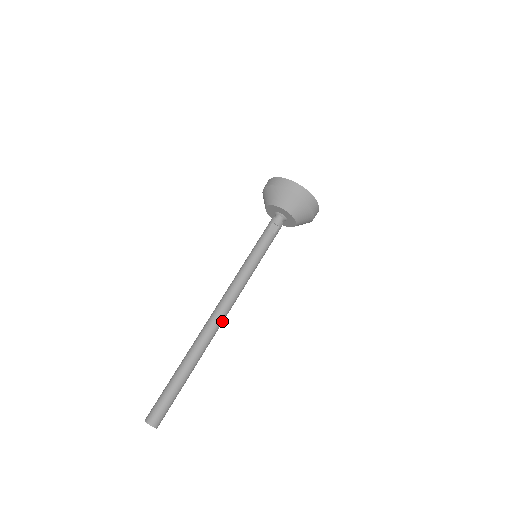
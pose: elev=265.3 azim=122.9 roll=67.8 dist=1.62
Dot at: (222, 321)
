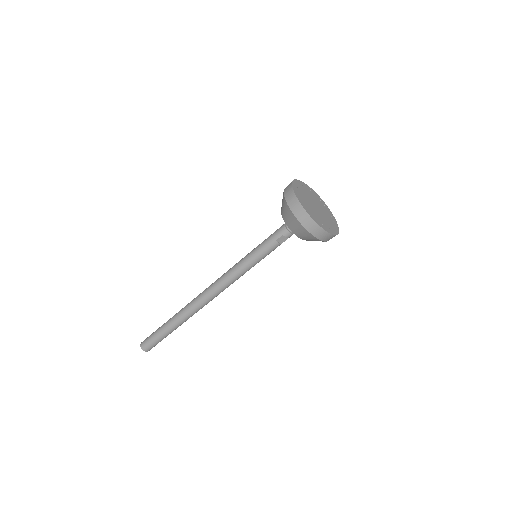
Dot at: (211, 300)
